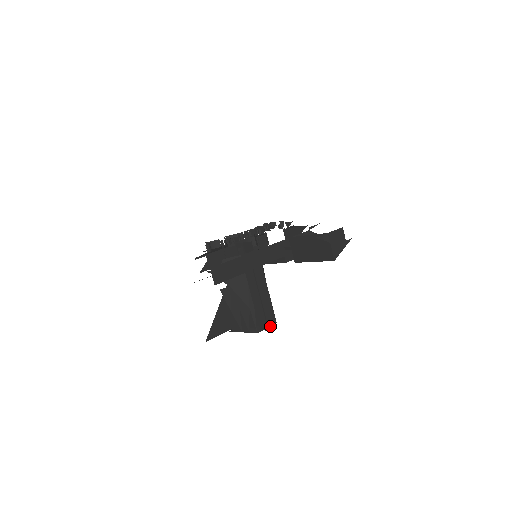
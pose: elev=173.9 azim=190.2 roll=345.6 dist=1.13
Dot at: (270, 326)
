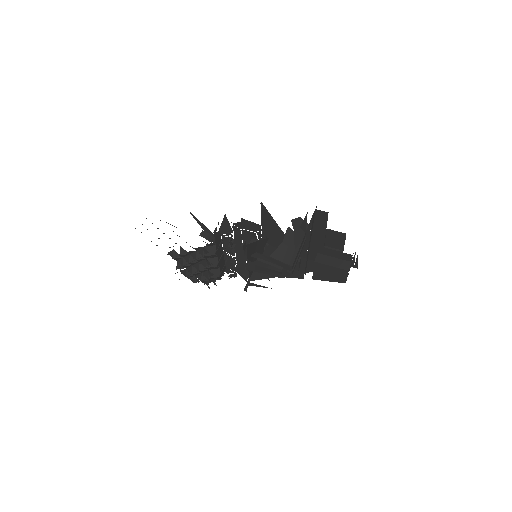
Dot at: occluded
